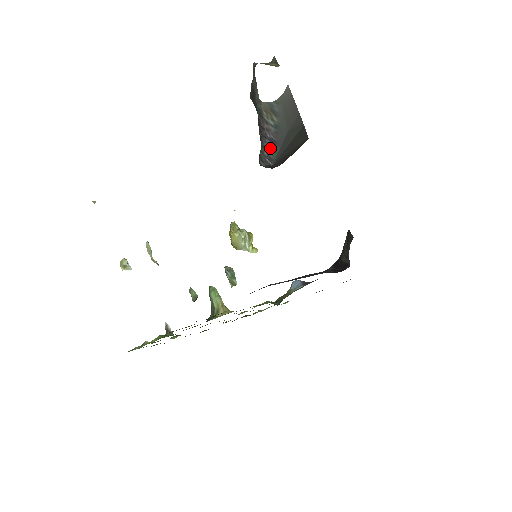
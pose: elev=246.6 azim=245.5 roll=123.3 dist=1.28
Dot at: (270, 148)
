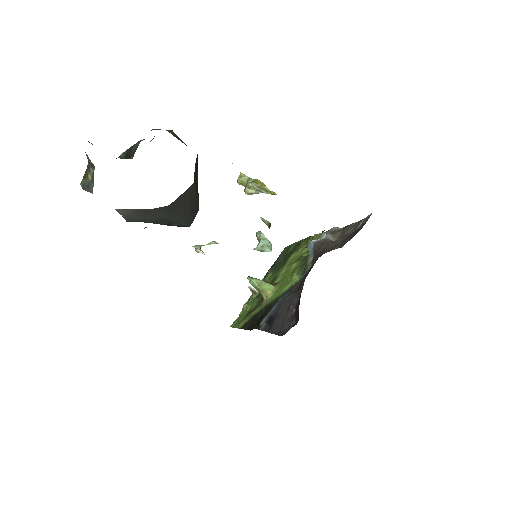
Dot at: occluded
